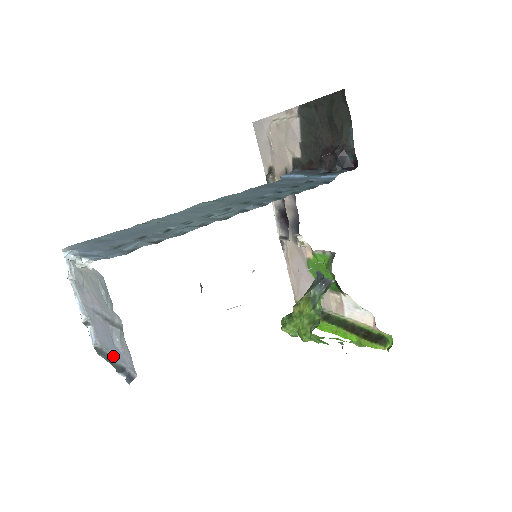
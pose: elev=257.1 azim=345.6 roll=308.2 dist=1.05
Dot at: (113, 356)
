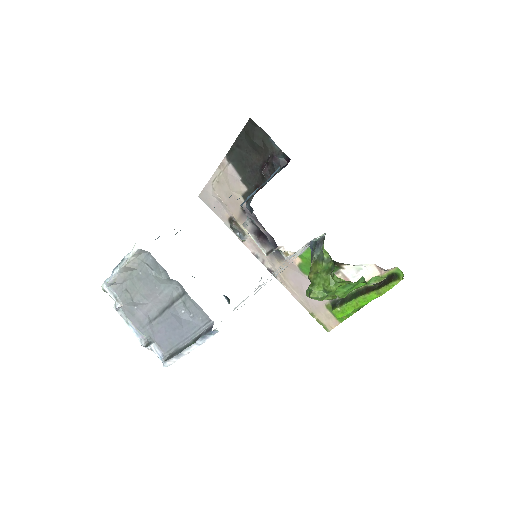
Dot at: (185, 343)
